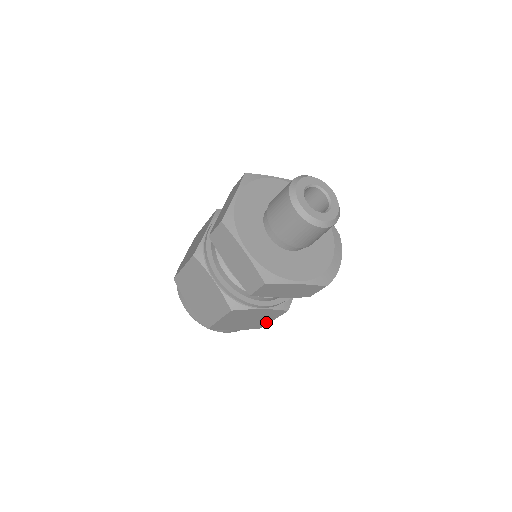
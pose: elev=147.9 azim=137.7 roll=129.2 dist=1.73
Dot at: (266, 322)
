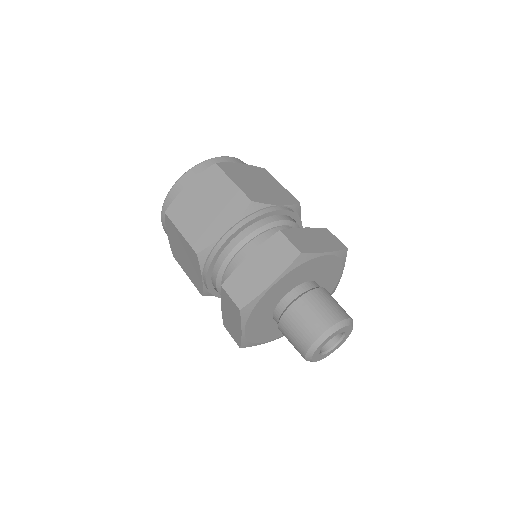
Dot at: occluded
